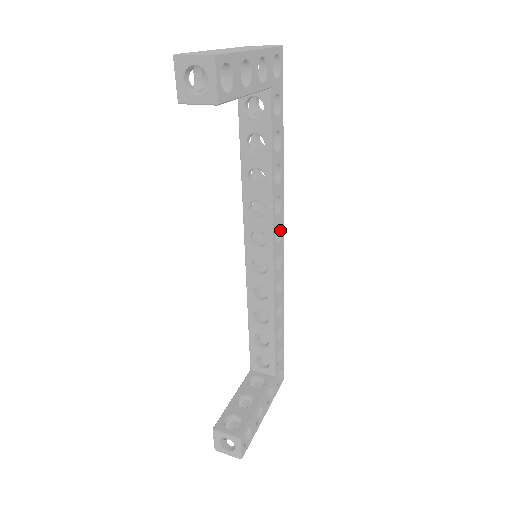
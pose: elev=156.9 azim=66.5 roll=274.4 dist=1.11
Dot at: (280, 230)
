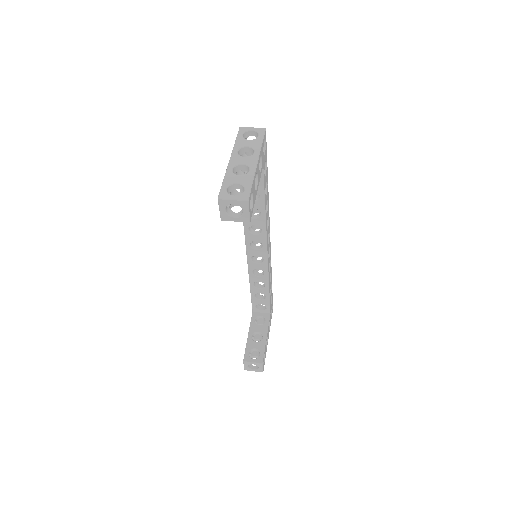
Dot at: occluded
